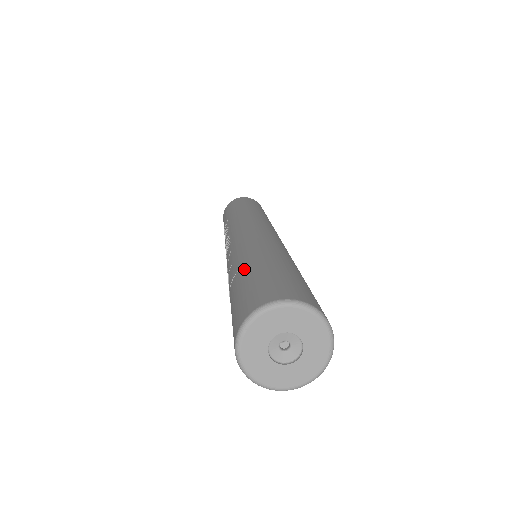
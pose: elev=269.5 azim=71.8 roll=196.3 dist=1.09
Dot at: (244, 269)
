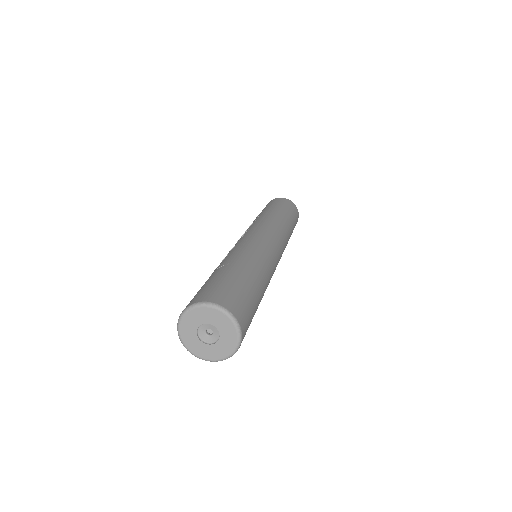
Dot at: (224, 268)
